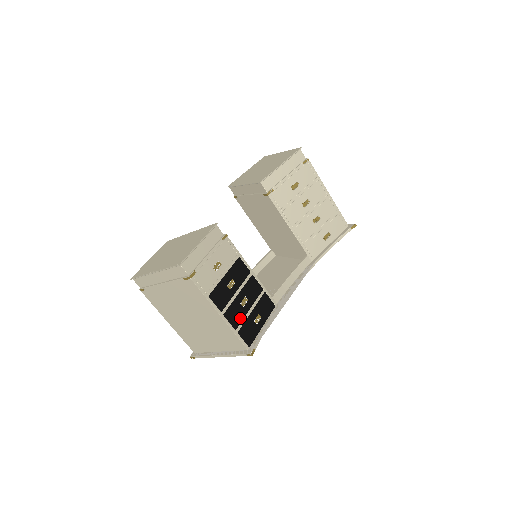
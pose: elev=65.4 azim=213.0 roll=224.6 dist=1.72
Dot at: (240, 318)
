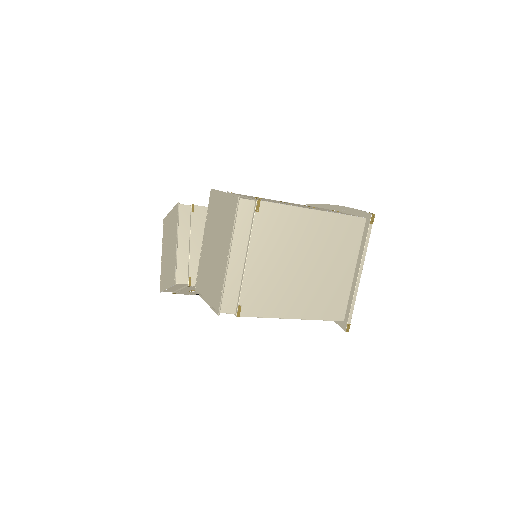
Dot at: occluded
